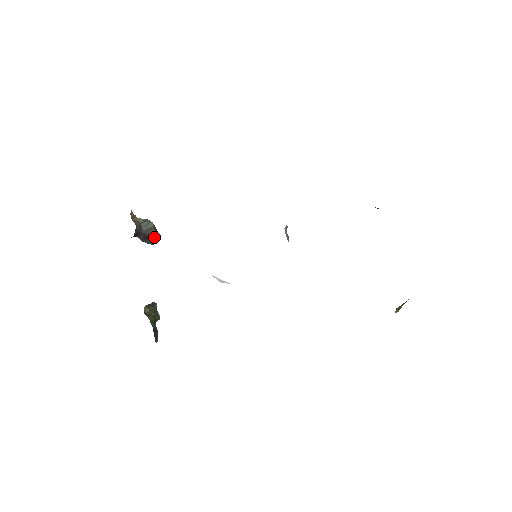
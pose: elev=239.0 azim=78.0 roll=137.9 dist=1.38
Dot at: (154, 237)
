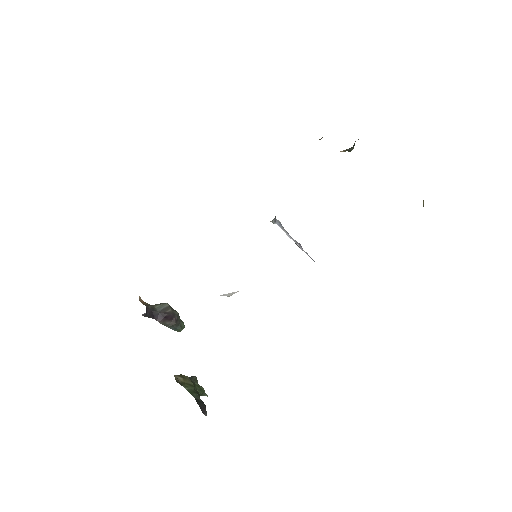
Dot at: (173, 315)
